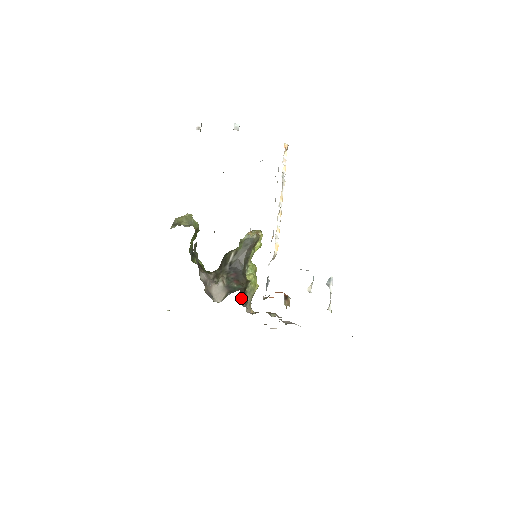
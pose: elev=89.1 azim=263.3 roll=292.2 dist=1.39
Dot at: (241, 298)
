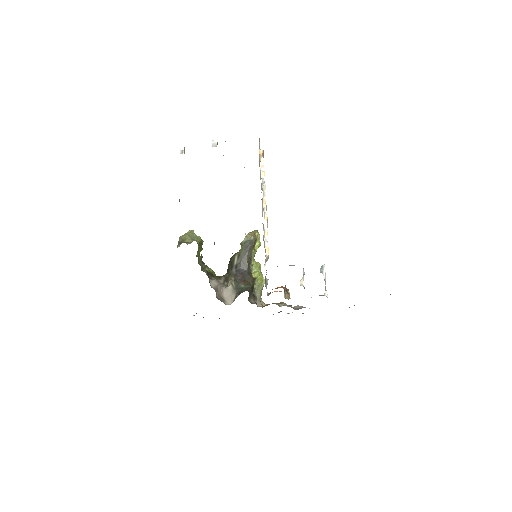
Dot at: (249, 297)
